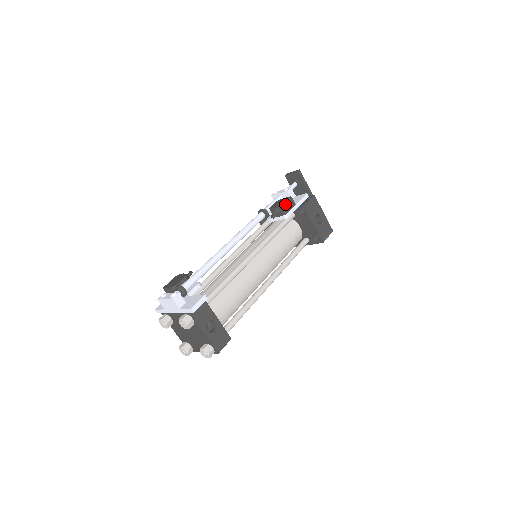
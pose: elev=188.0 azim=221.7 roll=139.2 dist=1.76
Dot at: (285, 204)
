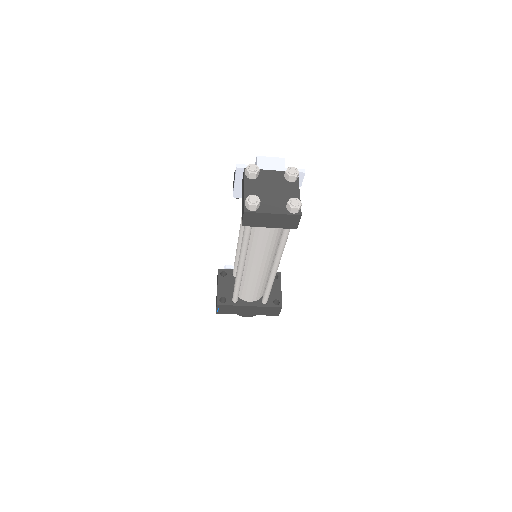
Dot at: occluded
